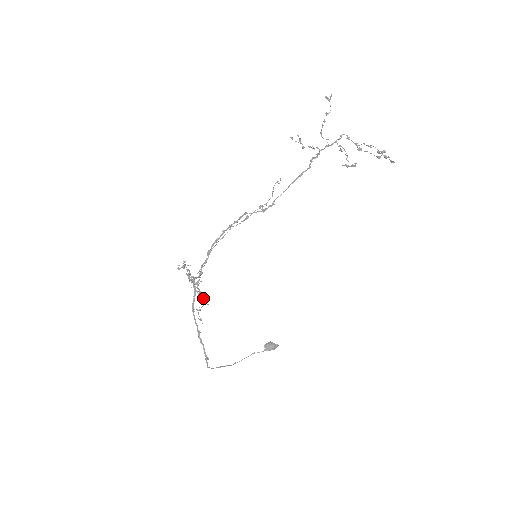
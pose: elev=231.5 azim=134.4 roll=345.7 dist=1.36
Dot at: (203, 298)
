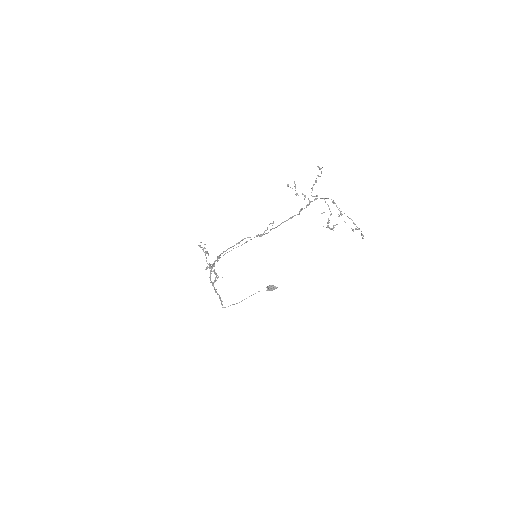
Dot at: occluded
